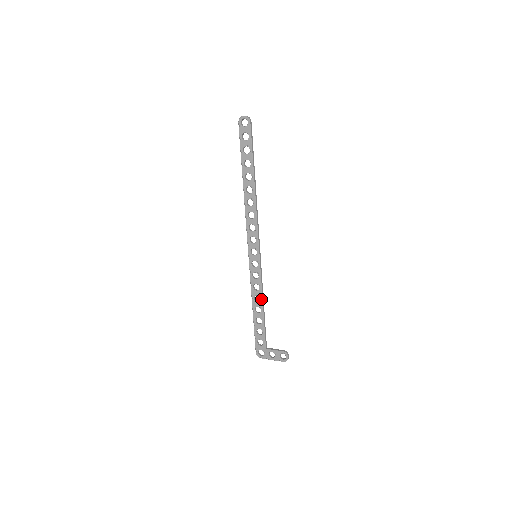
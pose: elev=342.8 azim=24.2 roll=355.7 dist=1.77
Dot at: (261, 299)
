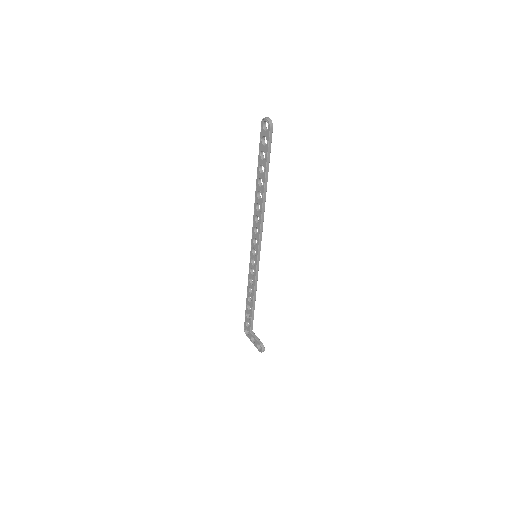
Dot at: (253, 293)
